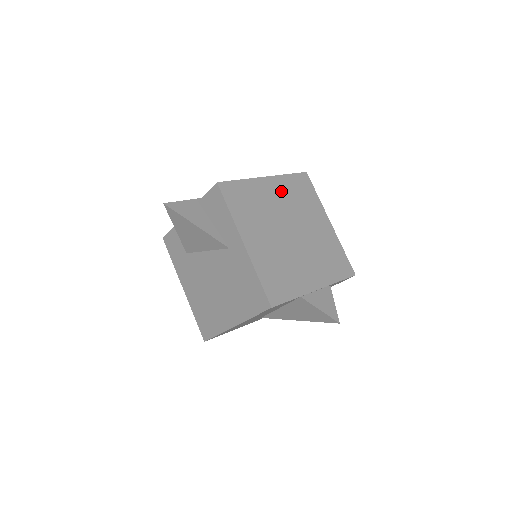
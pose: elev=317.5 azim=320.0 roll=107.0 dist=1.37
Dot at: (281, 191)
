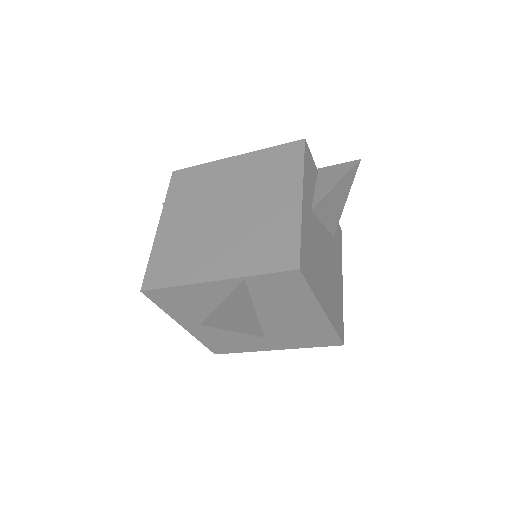
Dot at: (245, 168)
